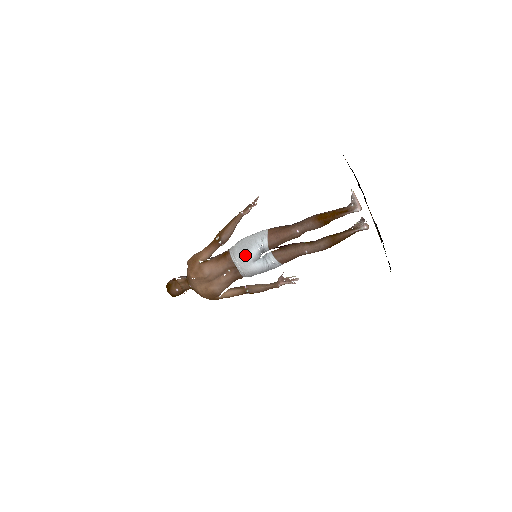
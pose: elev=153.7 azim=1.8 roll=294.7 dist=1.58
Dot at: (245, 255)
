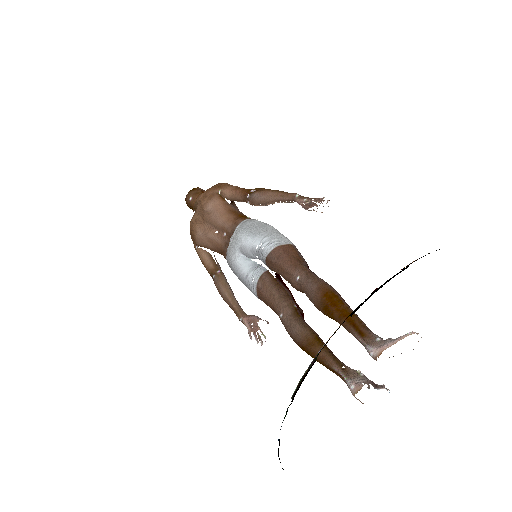
Dot at: (243, 233)
